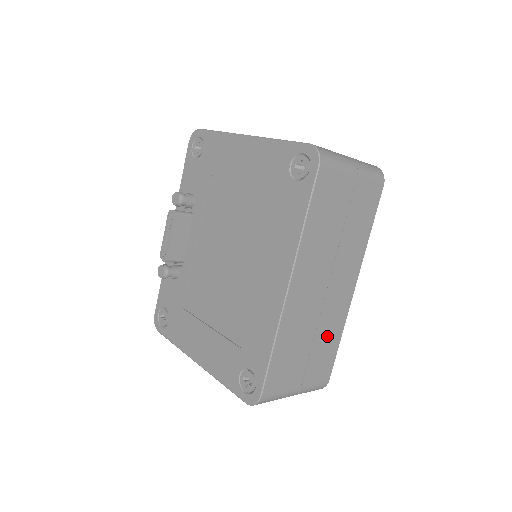
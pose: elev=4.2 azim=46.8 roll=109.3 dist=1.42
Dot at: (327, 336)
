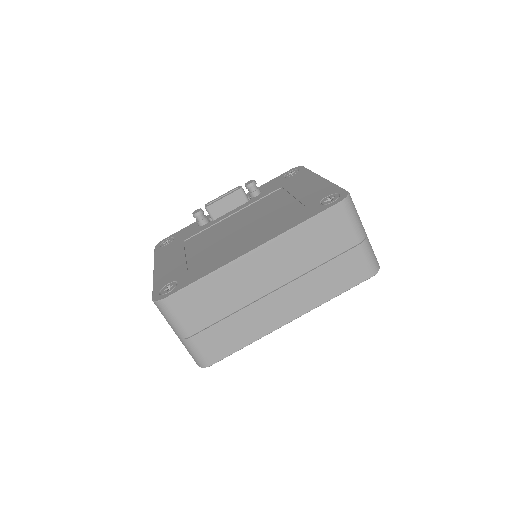
Dot at: (242, 327)
